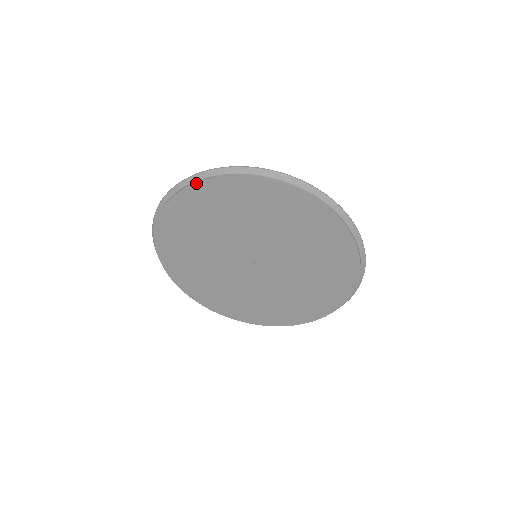
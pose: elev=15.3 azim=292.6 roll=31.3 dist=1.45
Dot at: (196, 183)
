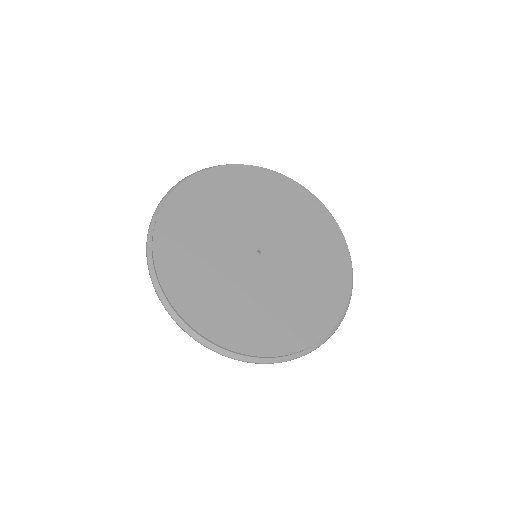
Dot at: (263, 168)
